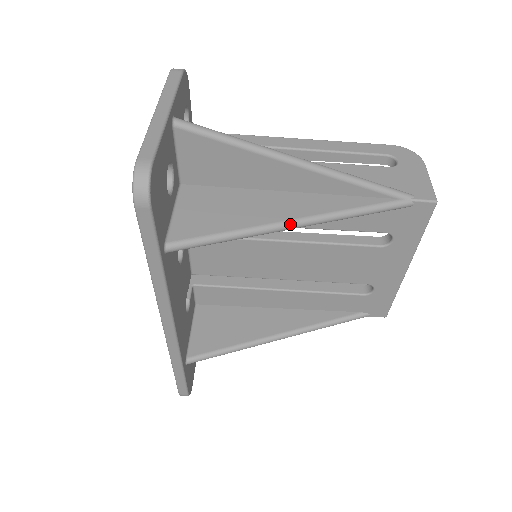
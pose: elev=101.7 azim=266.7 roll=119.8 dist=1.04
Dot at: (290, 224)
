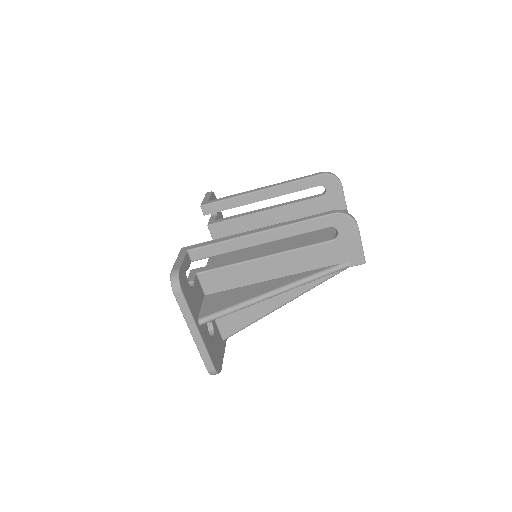
Dot at: occluded
